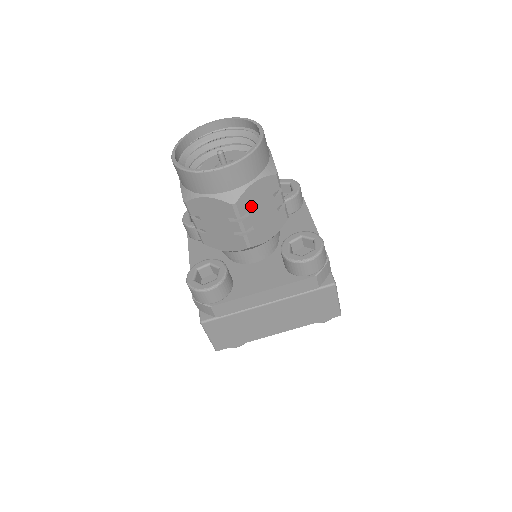
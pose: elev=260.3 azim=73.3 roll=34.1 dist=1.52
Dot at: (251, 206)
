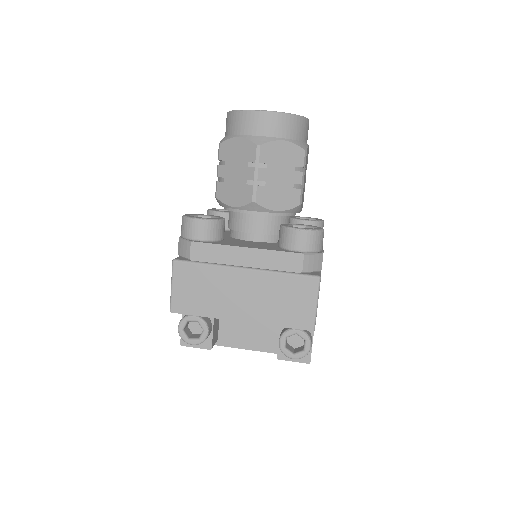
Dot at: (272, 161)
